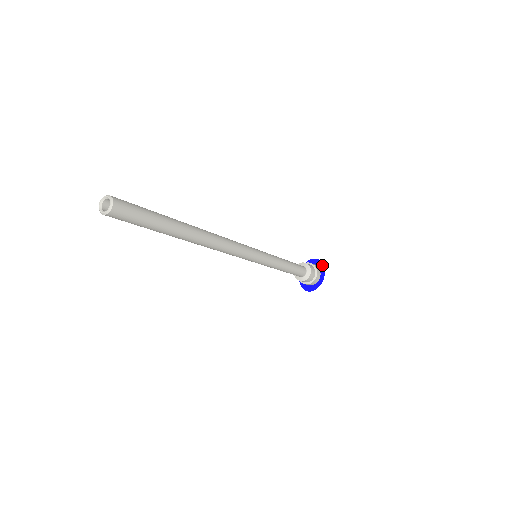
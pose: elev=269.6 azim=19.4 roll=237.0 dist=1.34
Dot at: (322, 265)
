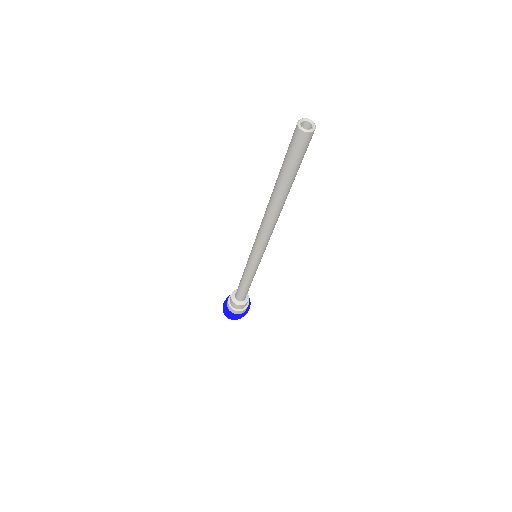
Dot at: (249, 301)
